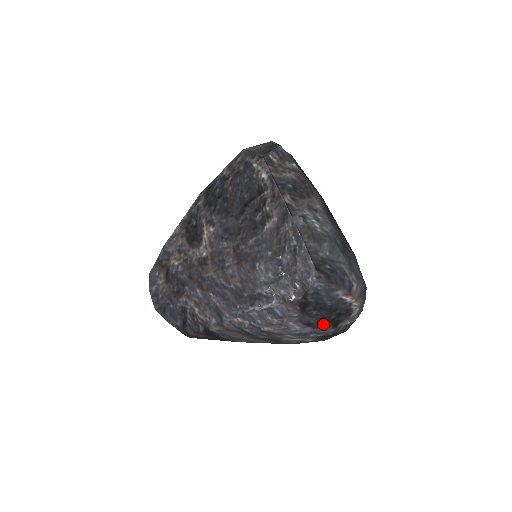
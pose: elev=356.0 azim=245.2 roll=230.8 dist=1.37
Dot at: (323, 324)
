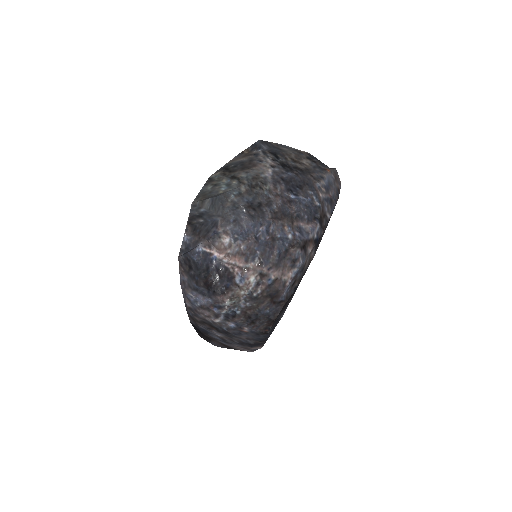
Dot at: (208, 290)
